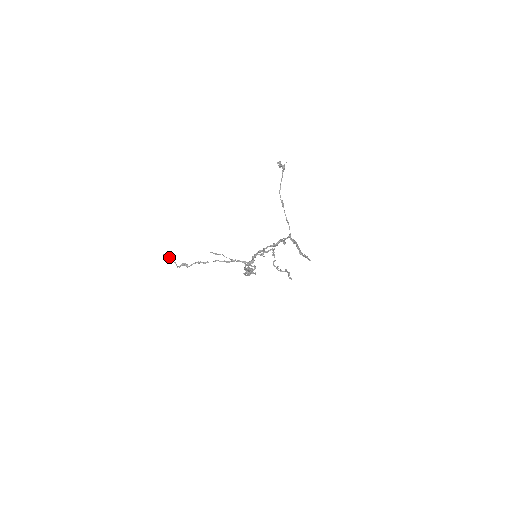
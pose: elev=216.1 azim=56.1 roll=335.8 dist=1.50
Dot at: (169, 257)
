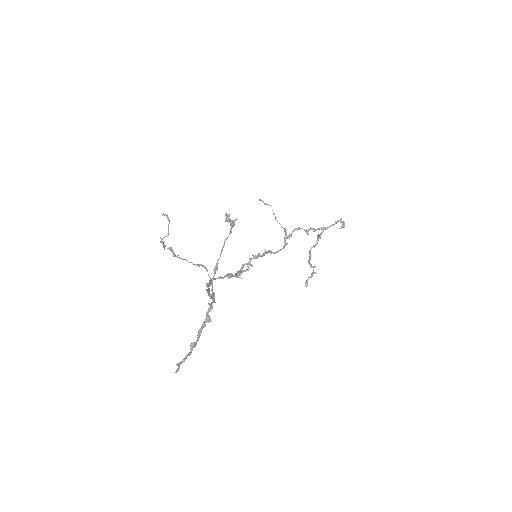
Dot at: (168, 218)
